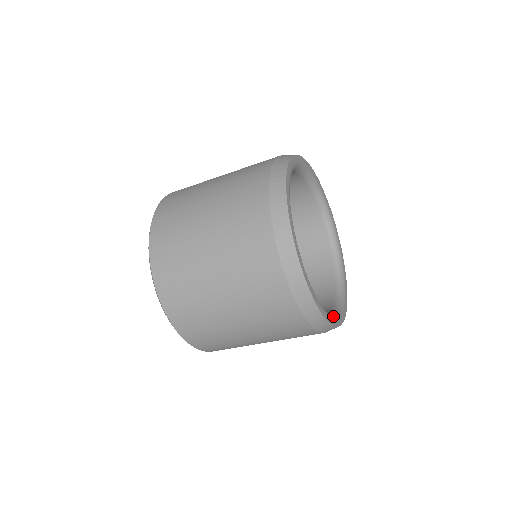
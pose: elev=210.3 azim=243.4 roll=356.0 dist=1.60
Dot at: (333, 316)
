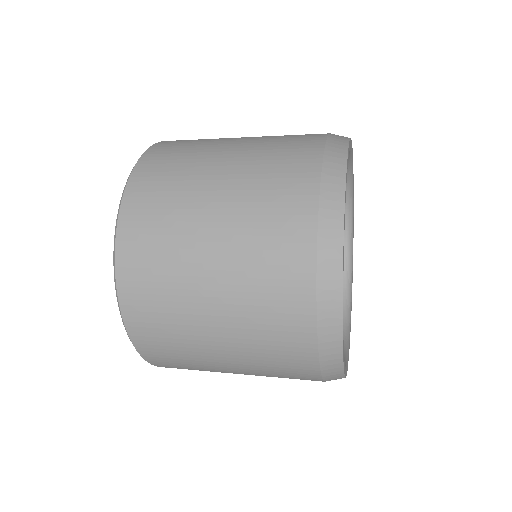
Dot at: (349, 327)
